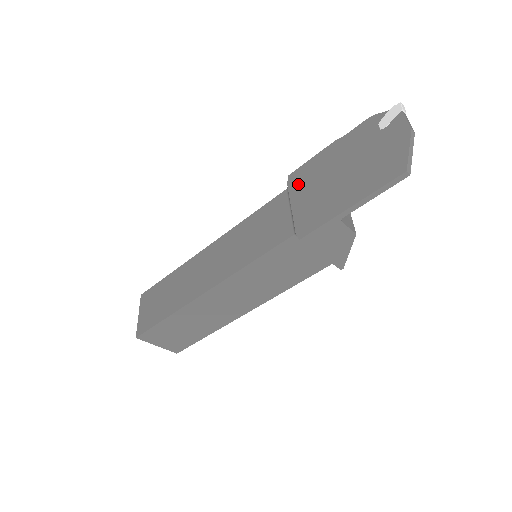
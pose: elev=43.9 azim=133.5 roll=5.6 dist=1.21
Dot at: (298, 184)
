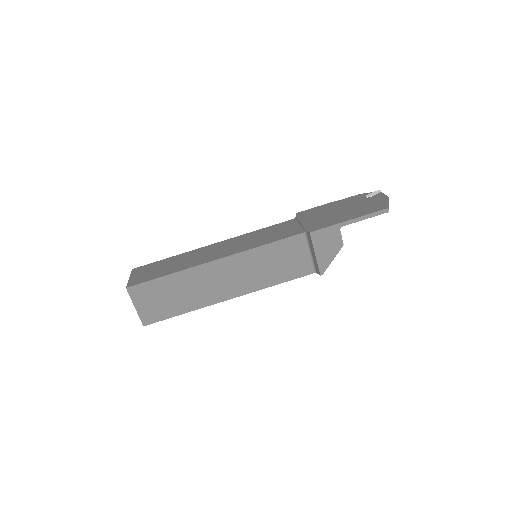
Dot at: (306, 215)
